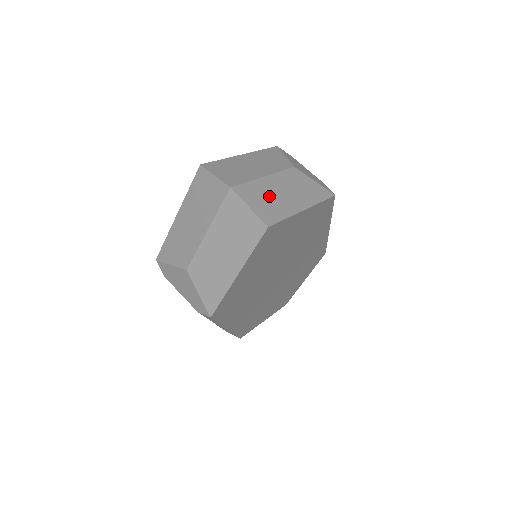
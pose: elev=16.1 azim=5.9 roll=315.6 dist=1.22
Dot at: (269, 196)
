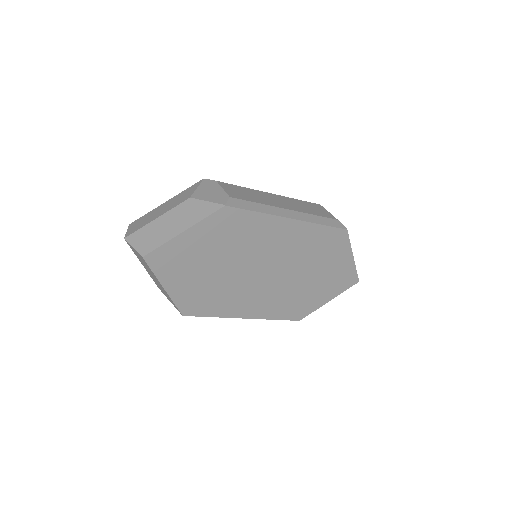
Dot at: (154, 233)
